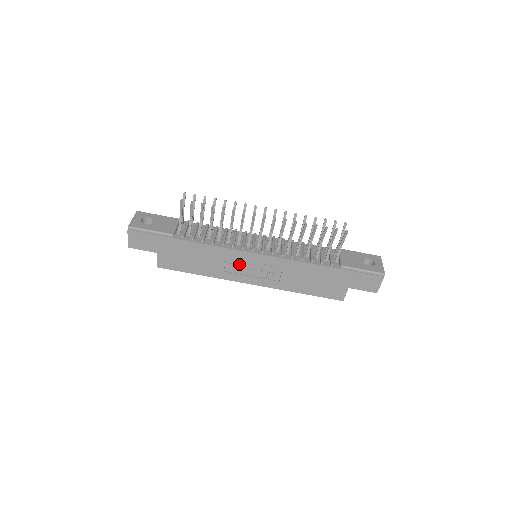
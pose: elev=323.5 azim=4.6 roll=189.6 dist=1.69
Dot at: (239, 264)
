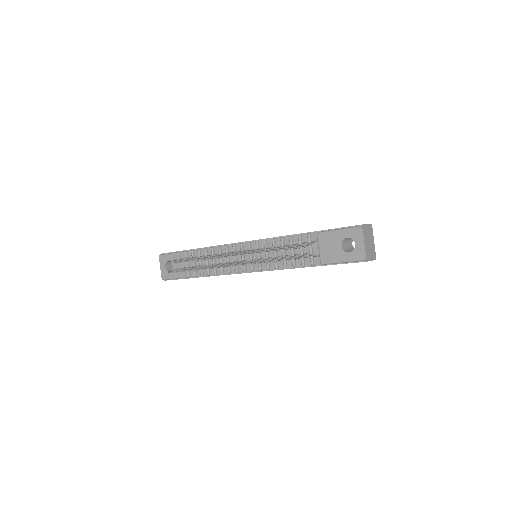
Dot at: occluded
